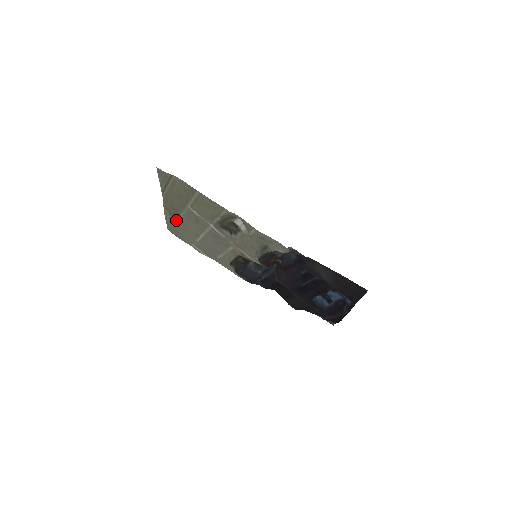
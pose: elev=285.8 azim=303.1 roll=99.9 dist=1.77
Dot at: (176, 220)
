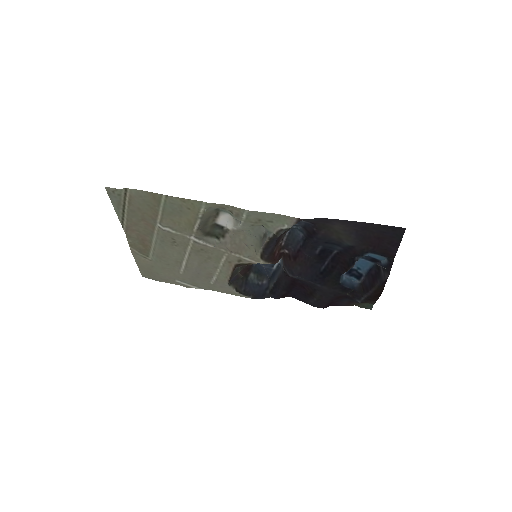
Dot at: (148, 256)
